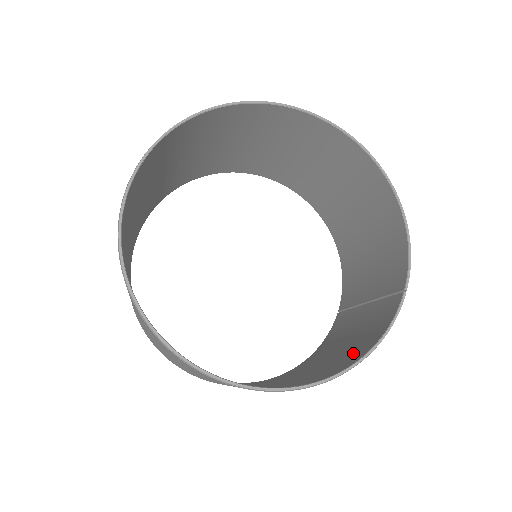
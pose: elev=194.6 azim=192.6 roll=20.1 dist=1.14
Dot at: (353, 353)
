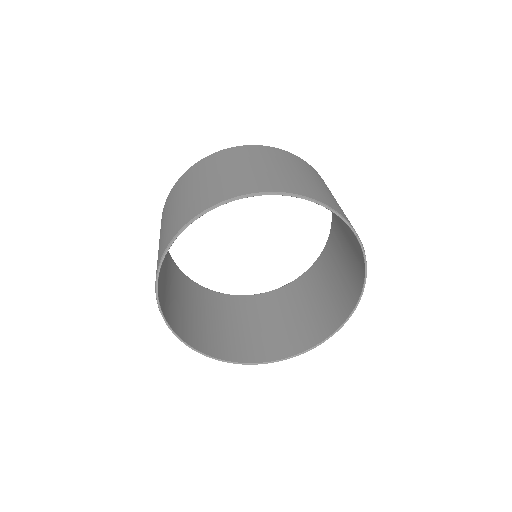
Dot at: (357, 266)
